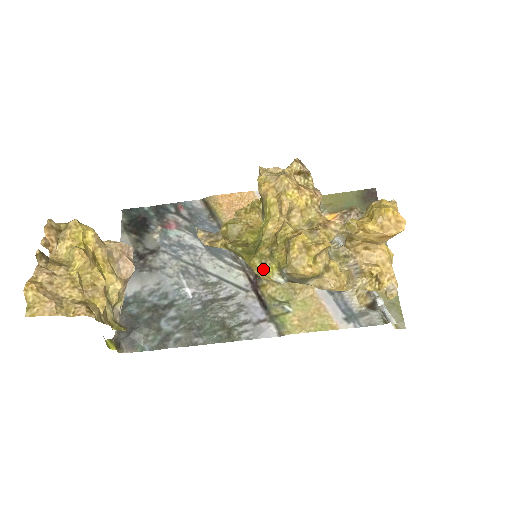
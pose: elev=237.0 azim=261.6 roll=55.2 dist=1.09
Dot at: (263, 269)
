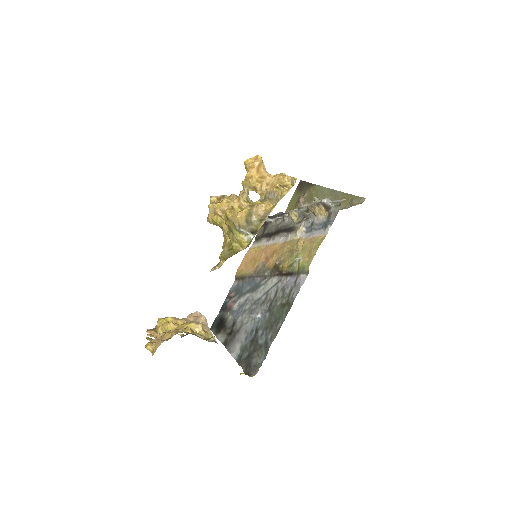
Dot at: (239, 243)
